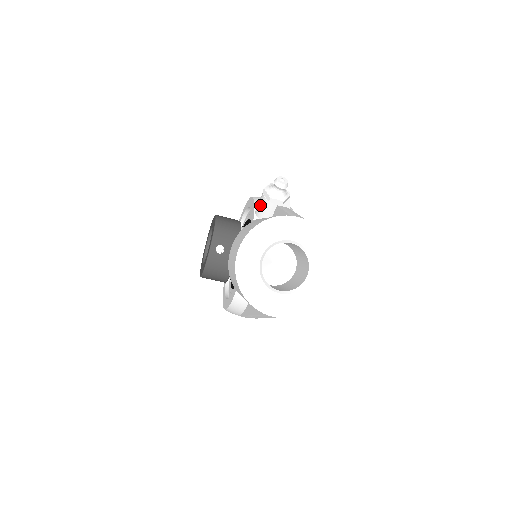
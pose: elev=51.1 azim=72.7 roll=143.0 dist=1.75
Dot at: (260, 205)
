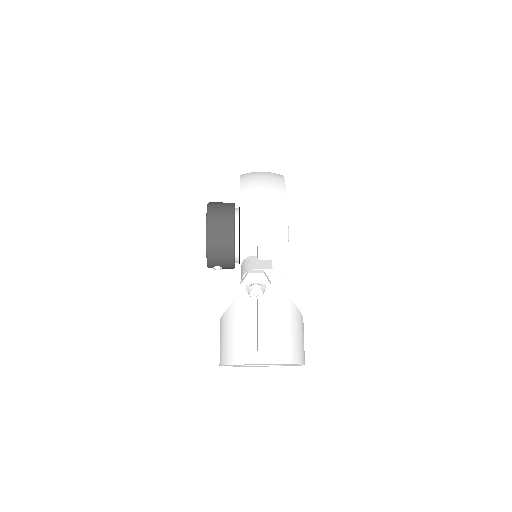
Dot at: occluded
